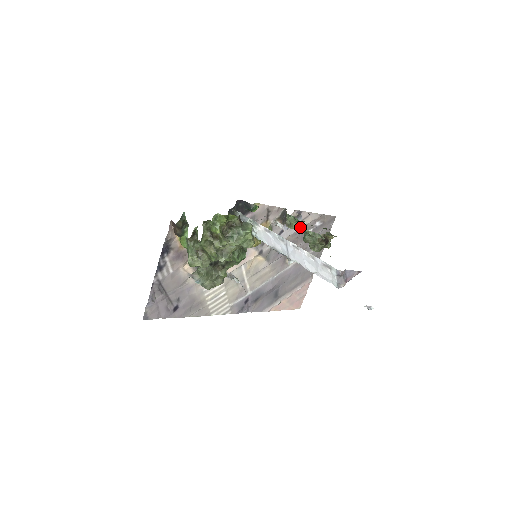
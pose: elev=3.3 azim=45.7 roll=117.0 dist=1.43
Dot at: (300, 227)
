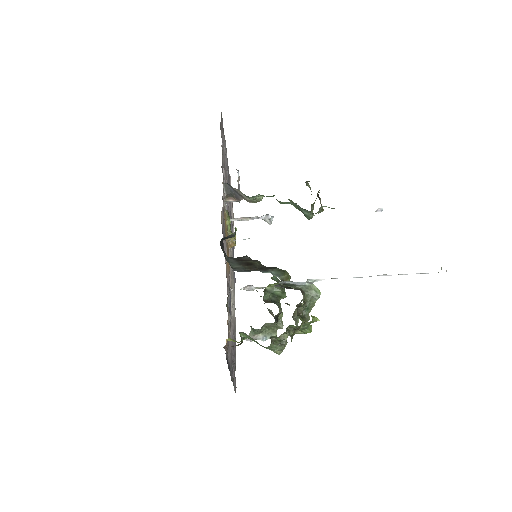
Dot at: occluded
